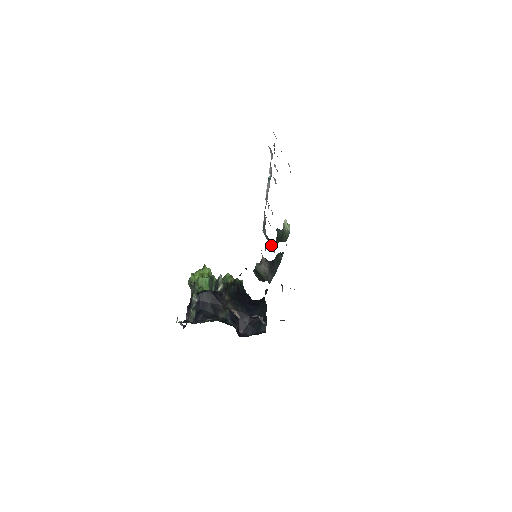
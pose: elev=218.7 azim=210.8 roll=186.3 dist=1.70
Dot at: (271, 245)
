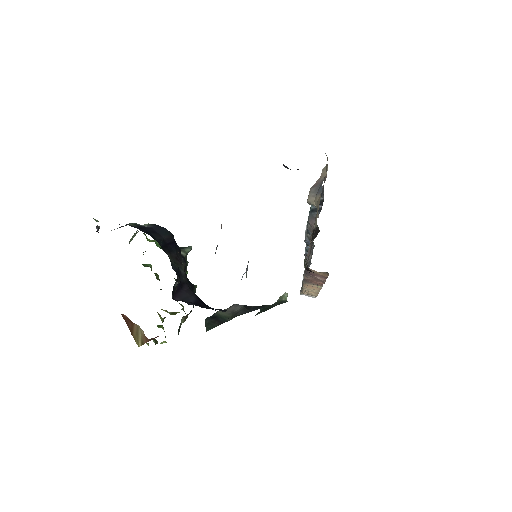
Dot at: (315, 210)
